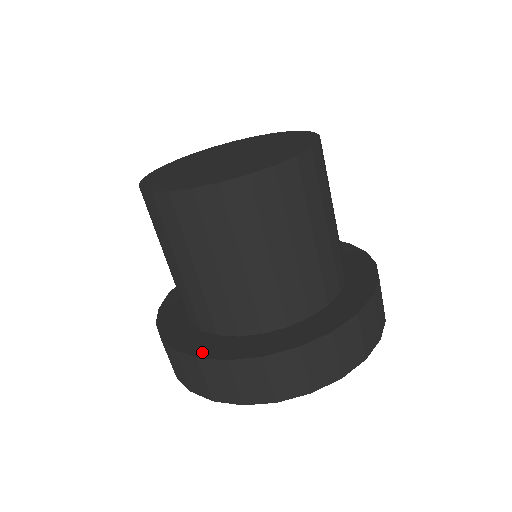
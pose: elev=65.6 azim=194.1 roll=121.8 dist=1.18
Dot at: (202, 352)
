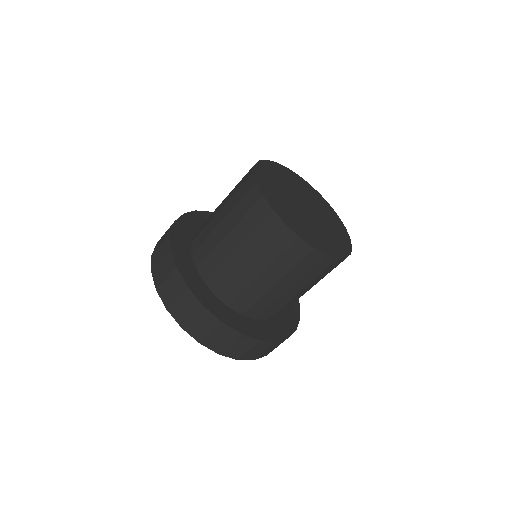
Dot at: (181, 267)
